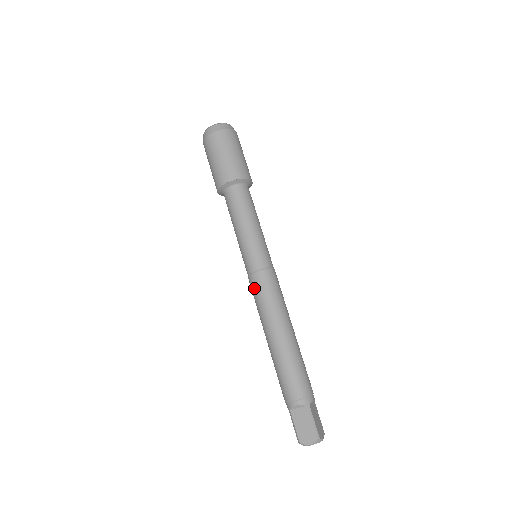
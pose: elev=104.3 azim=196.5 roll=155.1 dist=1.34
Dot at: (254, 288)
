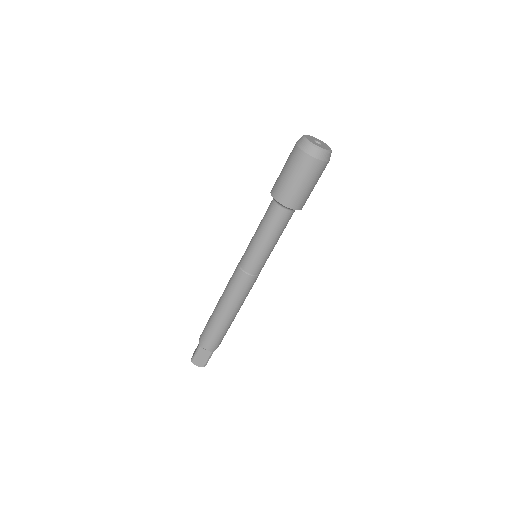
Dot at: (237, 280)
